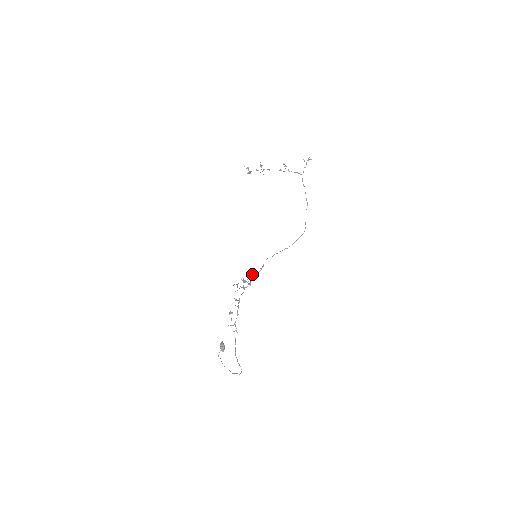
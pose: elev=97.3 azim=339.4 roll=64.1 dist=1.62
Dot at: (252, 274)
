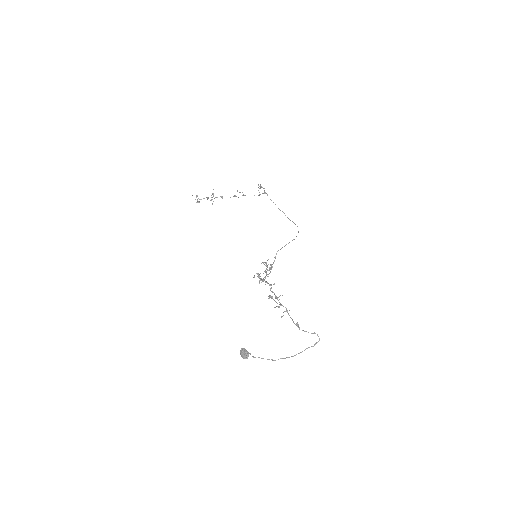
Dot at: occluded
